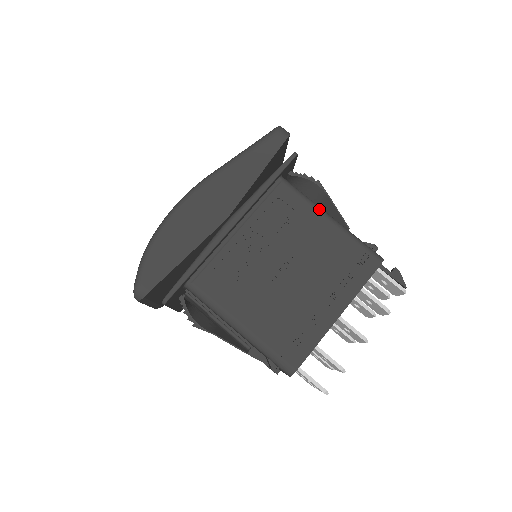
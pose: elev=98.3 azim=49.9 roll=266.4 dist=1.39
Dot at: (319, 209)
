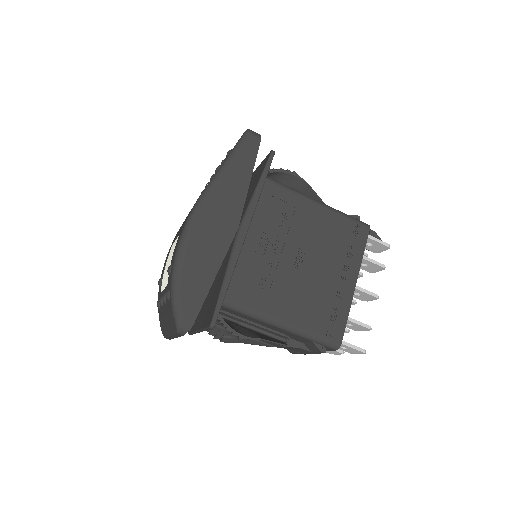
Dot at: (307, 197)
